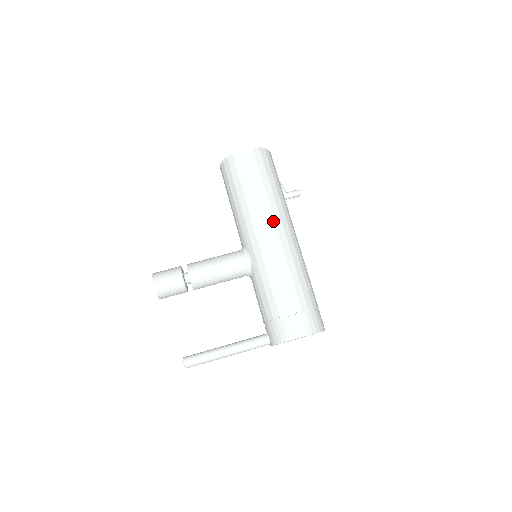
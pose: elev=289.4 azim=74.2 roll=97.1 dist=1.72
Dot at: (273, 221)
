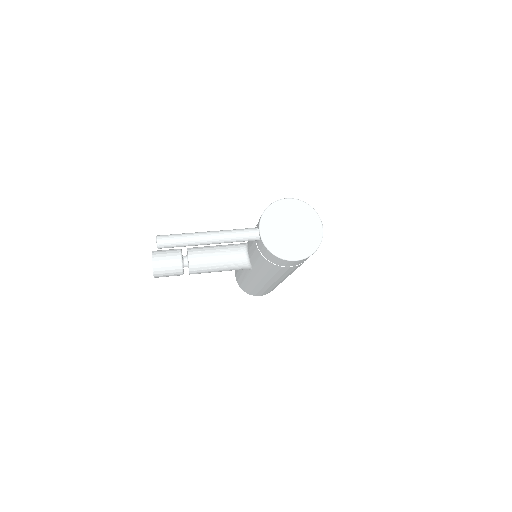
Dot at: occluded
